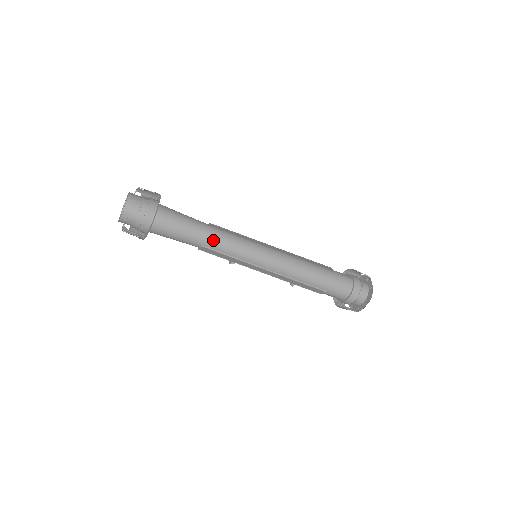
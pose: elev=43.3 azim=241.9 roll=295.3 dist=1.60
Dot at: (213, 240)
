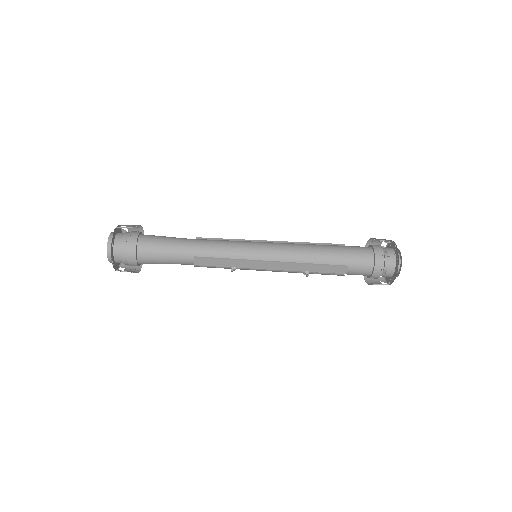
Dot at: (202, 247)
